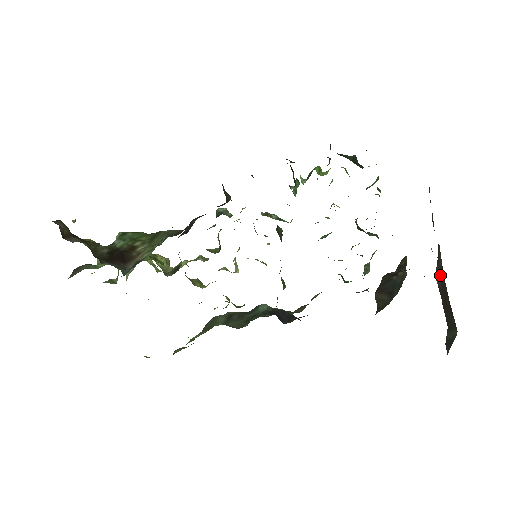
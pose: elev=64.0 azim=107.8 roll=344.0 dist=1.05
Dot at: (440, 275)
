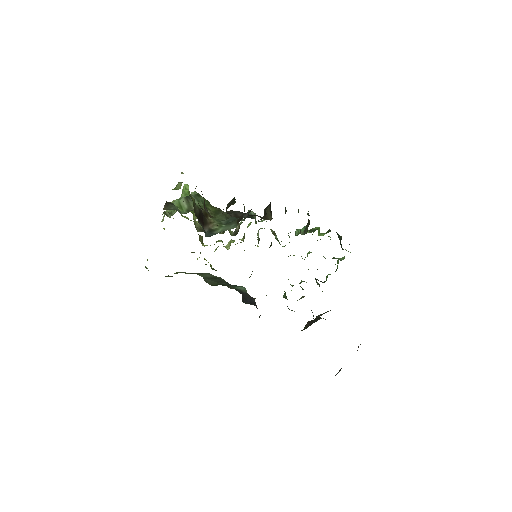
Dot at: occluded
